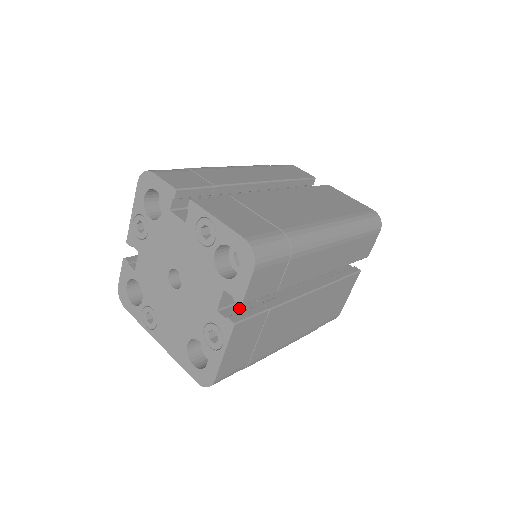
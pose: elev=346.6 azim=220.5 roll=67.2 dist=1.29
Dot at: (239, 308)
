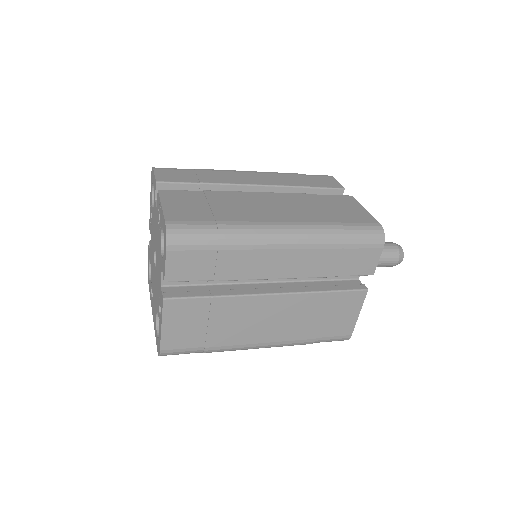
Dot at: (184, 289)
